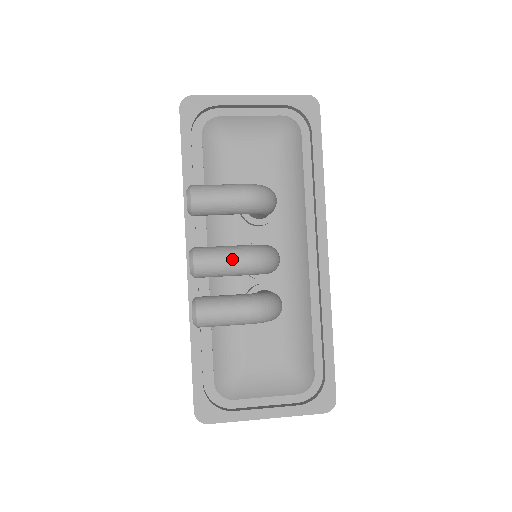
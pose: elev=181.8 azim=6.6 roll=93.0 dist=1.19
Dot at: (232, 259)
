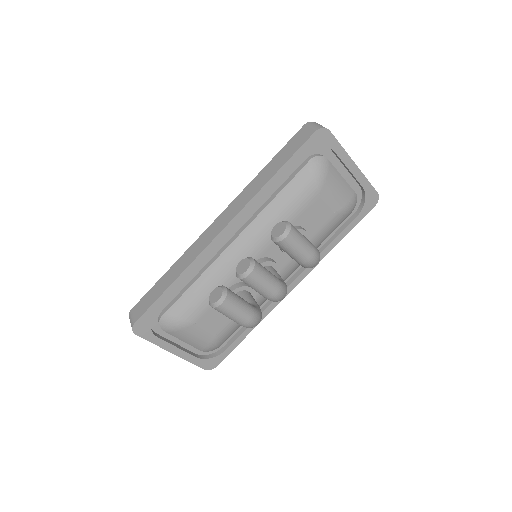
Dot at: (269, 288)
